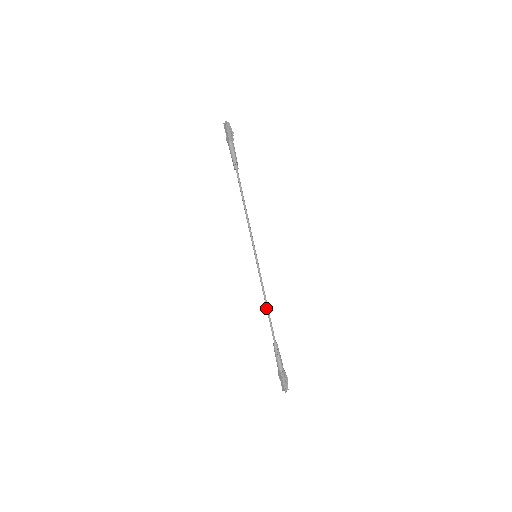
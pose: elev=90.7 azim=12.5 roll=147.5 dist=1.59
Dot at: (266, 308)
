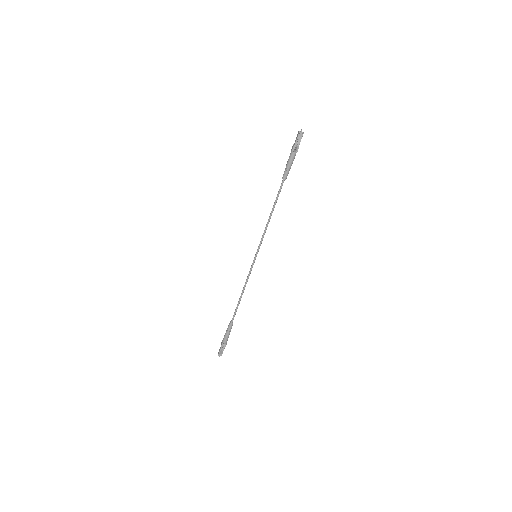
Dot at: (240, 296)
